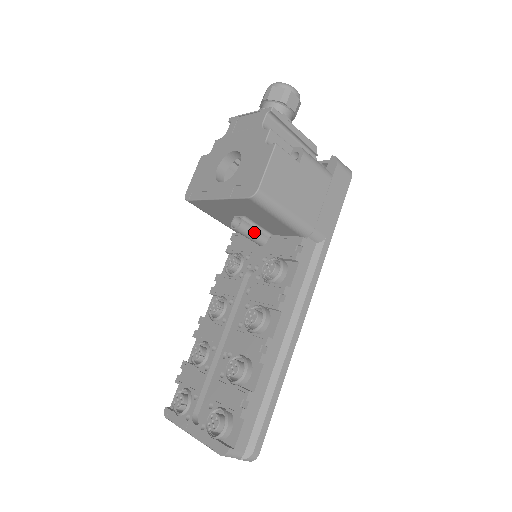
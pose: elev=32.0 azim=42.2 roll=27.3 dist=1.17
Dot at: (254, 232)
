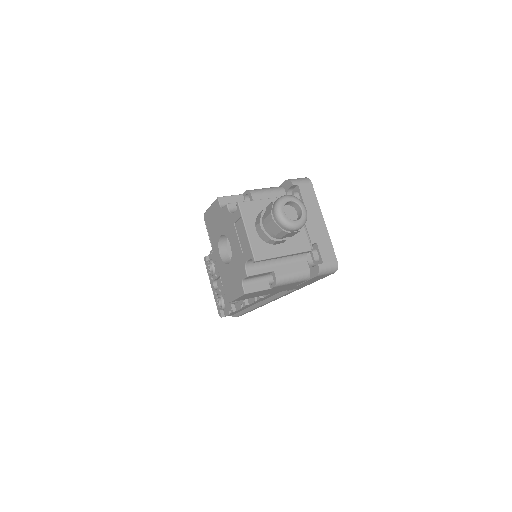
Dot at: occluded
